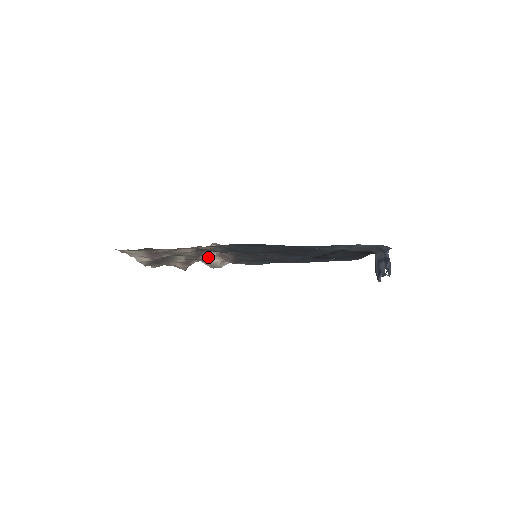
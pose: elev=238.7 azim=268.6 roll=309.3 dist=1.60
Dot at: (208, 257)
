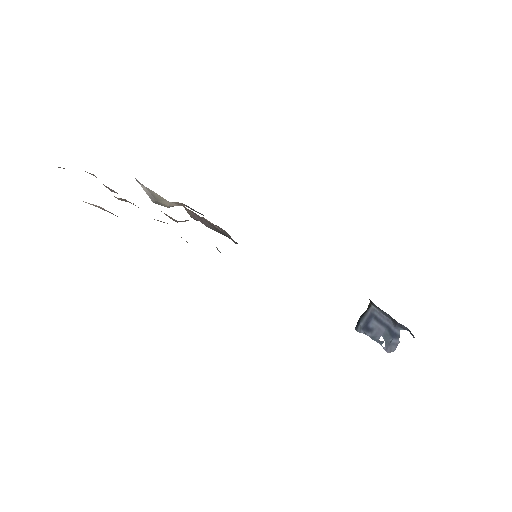
Dot at: occluded
